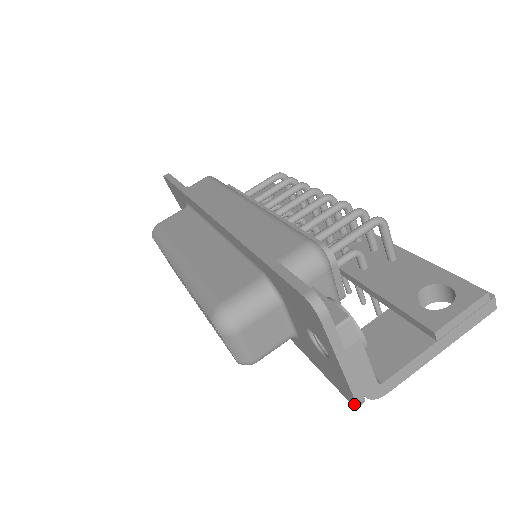
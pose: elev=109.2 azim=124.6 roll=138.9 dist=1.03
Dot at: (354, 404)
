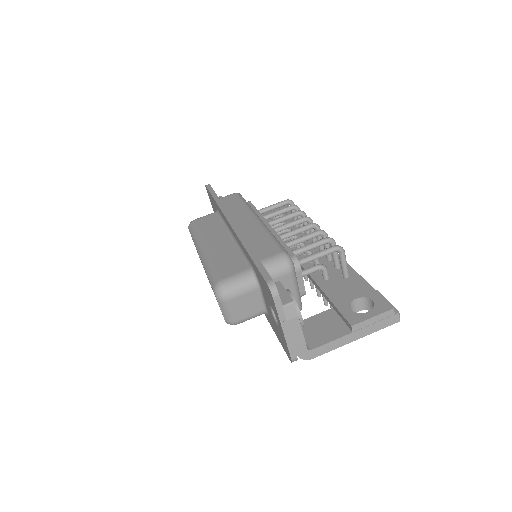
Dot at: (291, 360)
